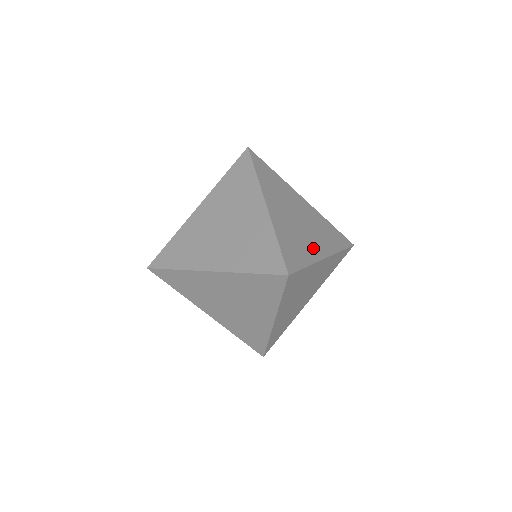
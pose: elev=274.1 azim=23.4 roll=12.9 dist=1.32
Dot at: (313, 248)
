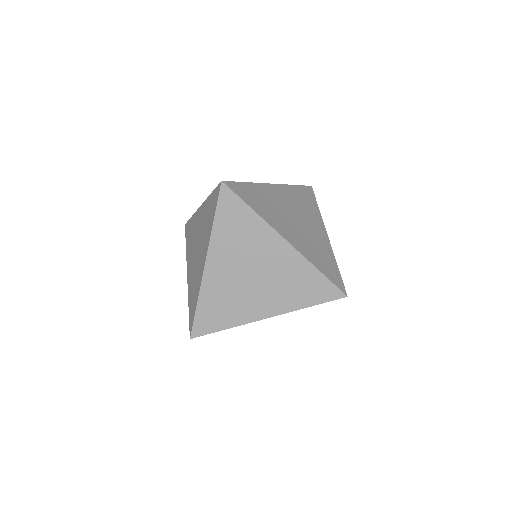
Dot at: (280, 225)
